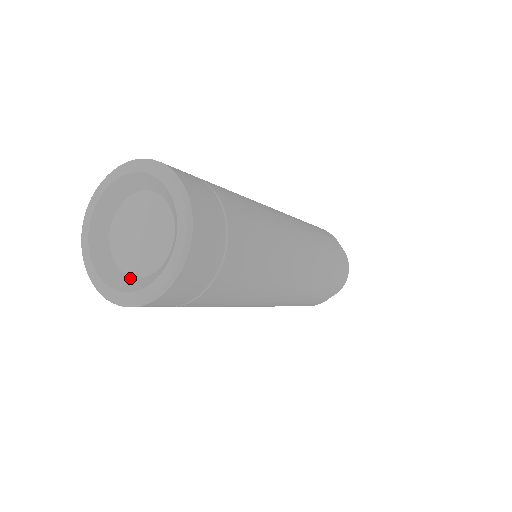
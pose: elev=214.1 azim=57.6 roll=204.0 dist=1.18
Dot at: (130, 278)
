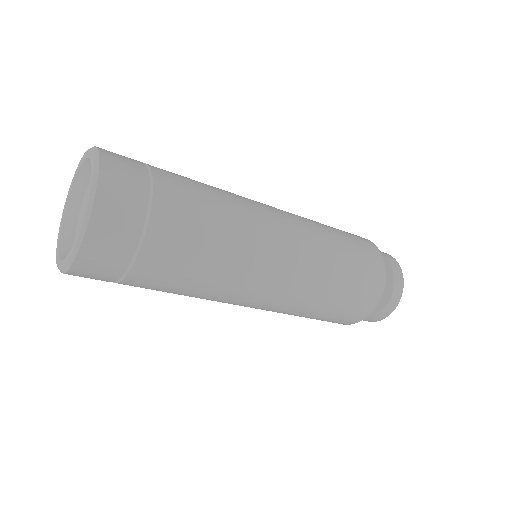
Dot at: (73, 241)
